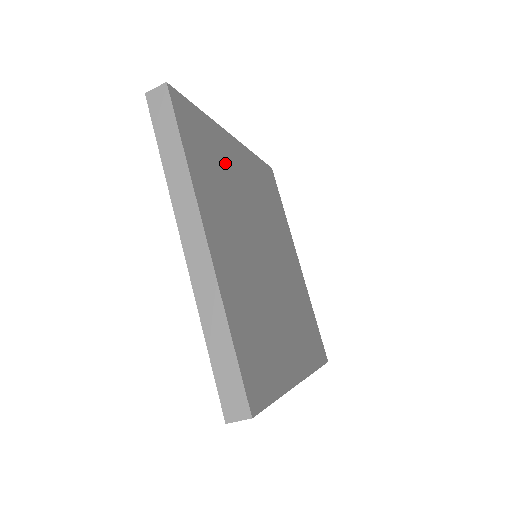
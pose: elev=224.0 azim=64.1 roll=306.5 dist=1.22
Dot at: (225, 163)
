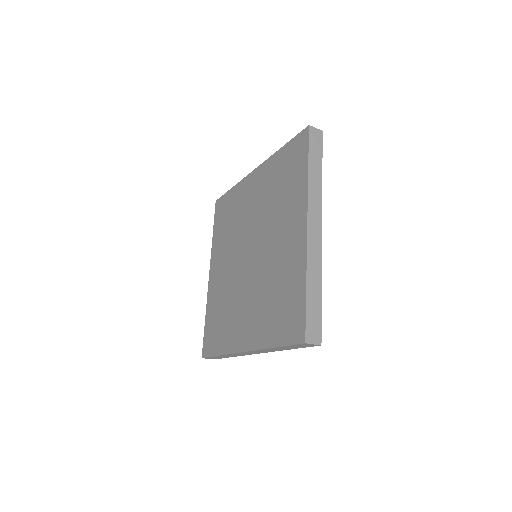
Dot at: occluded
